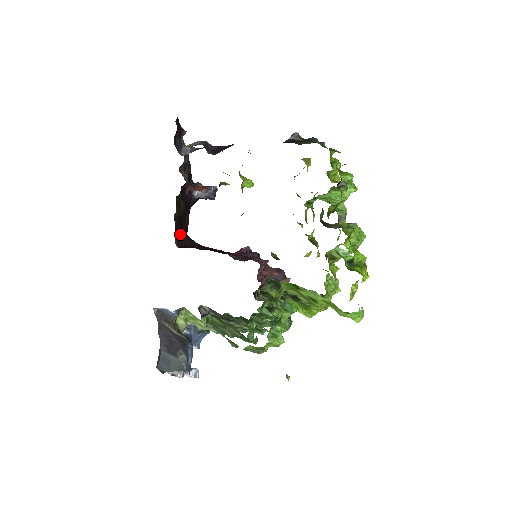
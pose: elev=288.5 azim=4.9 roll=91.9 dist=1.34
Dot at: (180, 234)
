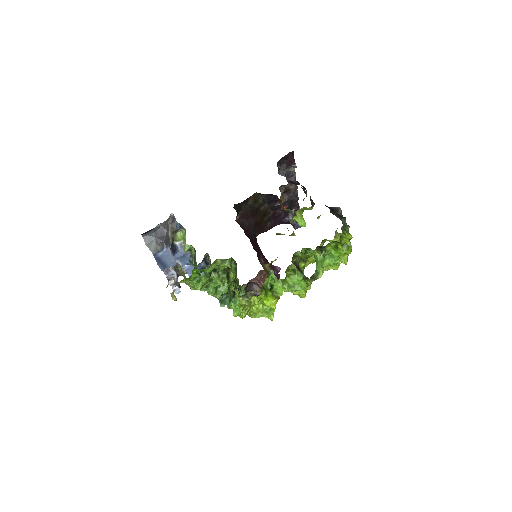
Dot at: (246, 218)
